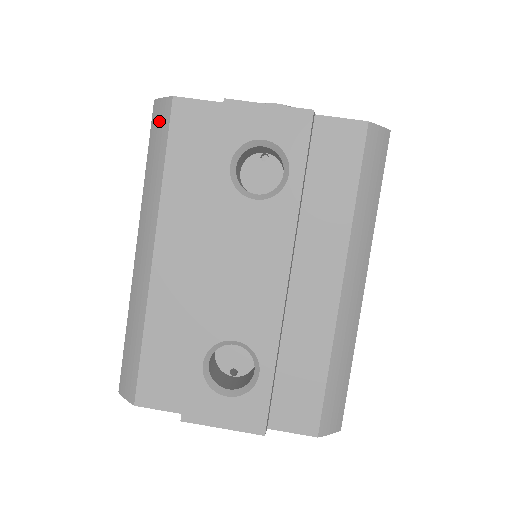
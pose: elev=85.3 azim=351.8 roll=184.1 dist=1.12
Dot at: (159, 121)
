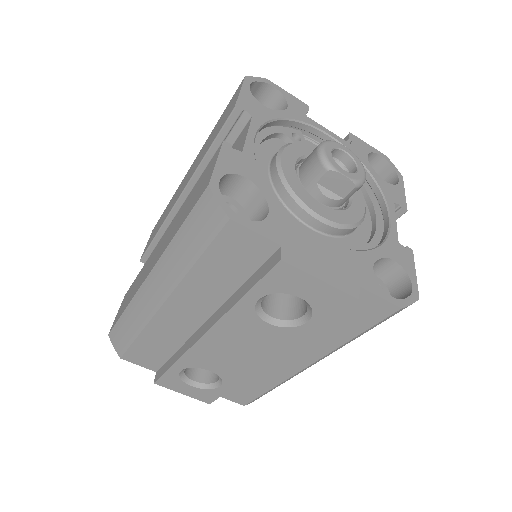
Dot at: (206, 218)
